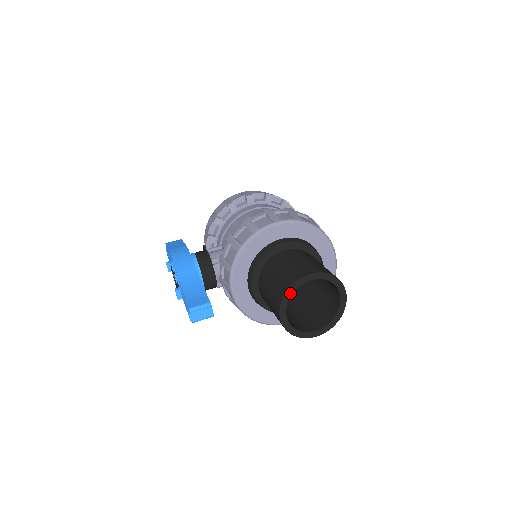
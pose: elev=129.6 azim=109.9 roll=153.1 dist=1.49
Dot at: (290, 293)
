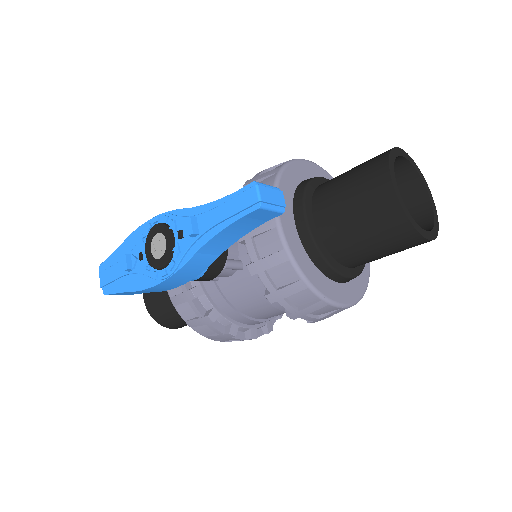
Dot at: (393, 159)
